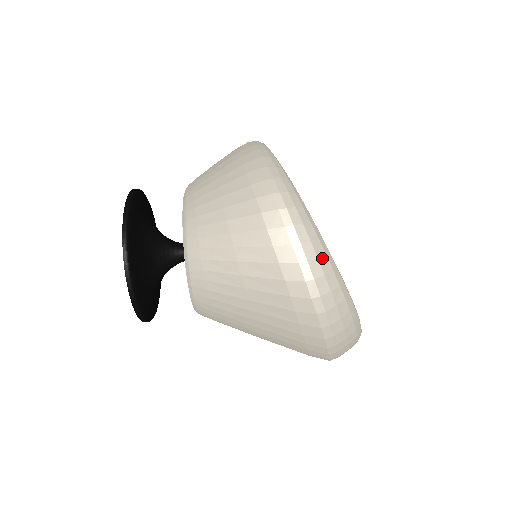
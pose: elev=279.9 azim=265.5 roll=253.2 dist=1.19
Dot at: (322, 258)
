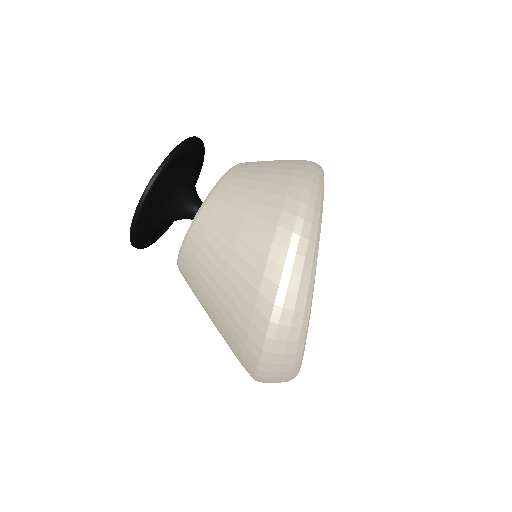
Dot at: (305, 278)
